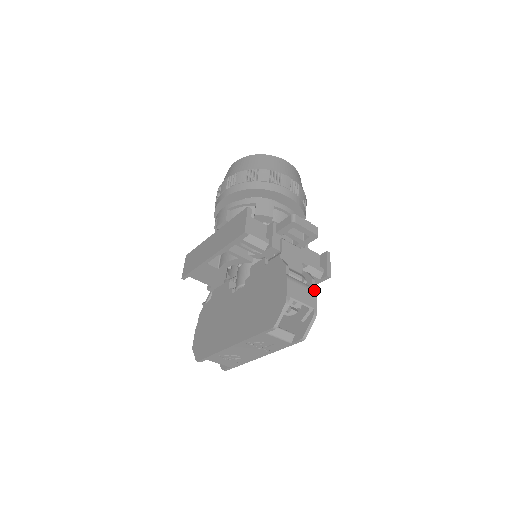
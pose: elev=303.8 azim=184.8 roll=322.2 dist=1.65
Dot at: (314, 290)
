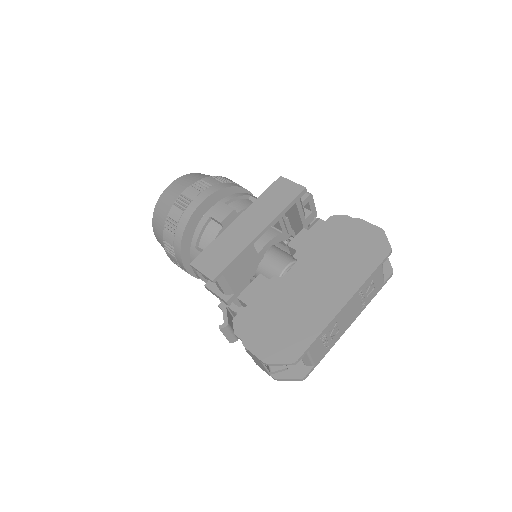
Dot at: occluded
